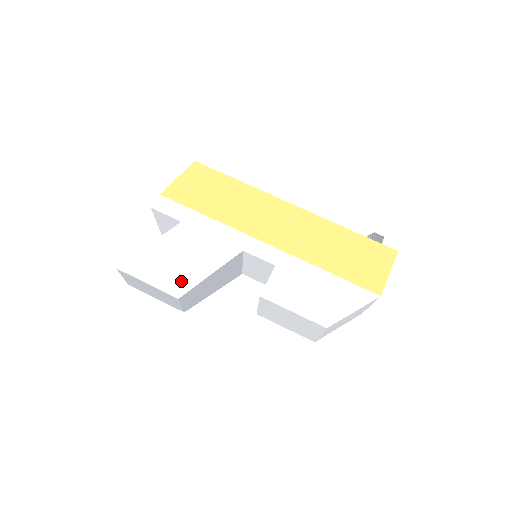
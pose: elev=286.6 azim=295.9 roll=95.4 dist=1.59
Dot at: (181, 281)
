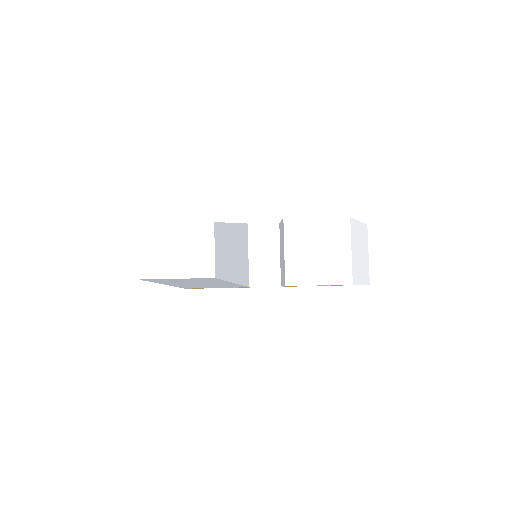
Dot at: occluded
